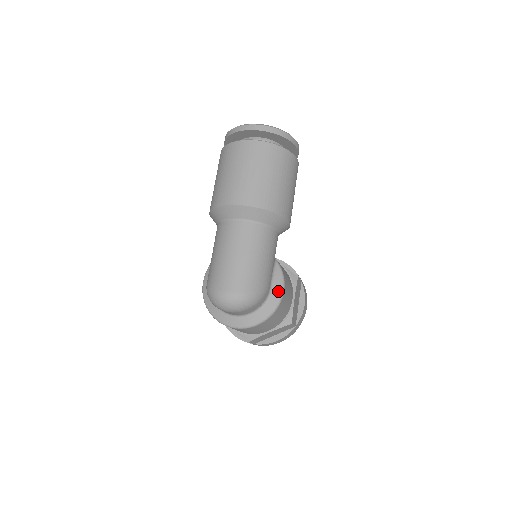
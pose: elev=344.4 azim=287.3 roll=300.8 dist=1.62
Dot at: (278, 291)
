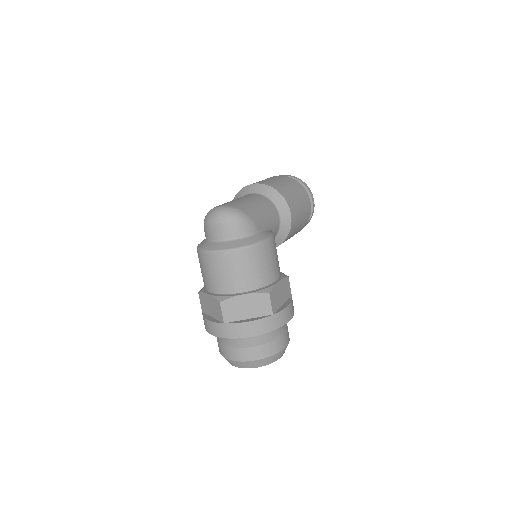
Dot at: (265, 236)
